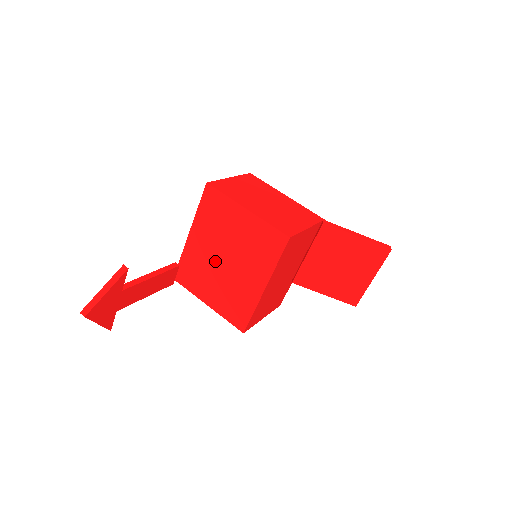
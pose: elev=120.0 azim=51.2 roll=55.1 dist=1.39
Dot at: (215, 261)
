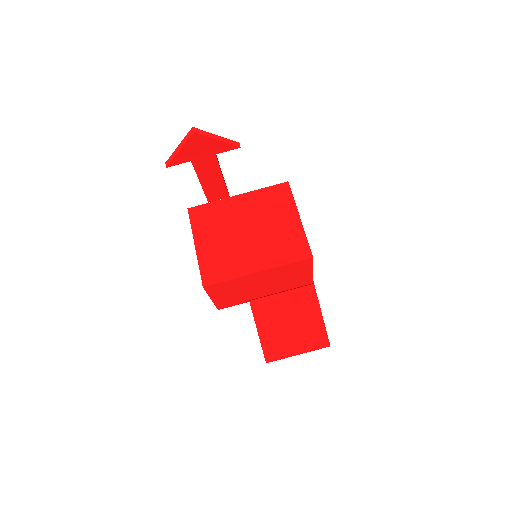
Dot at: (238, 226)
